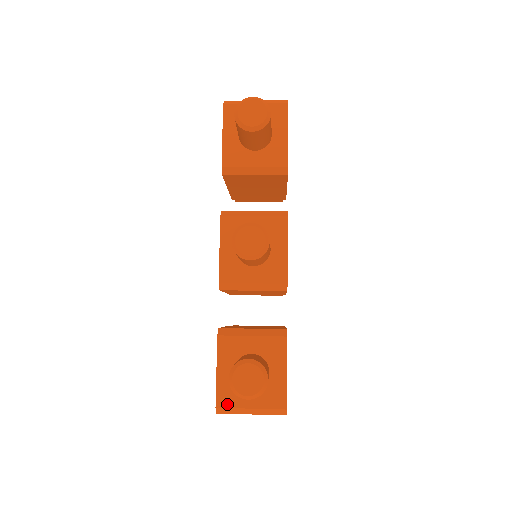
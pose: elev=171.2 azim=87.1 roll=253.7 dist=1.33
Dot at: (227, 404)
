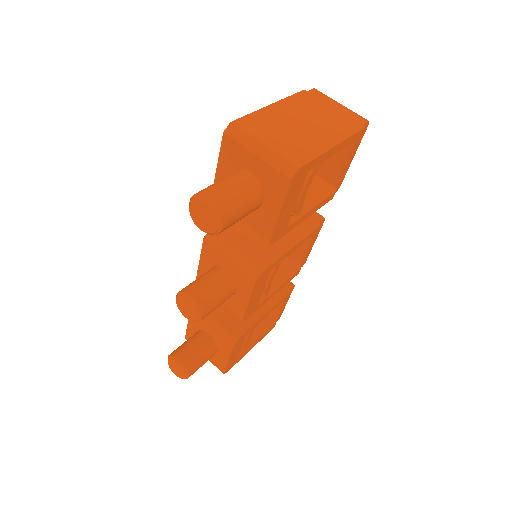
Dot at: occluded
